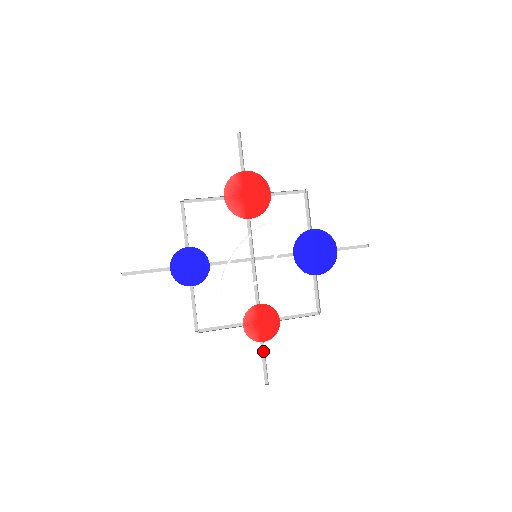
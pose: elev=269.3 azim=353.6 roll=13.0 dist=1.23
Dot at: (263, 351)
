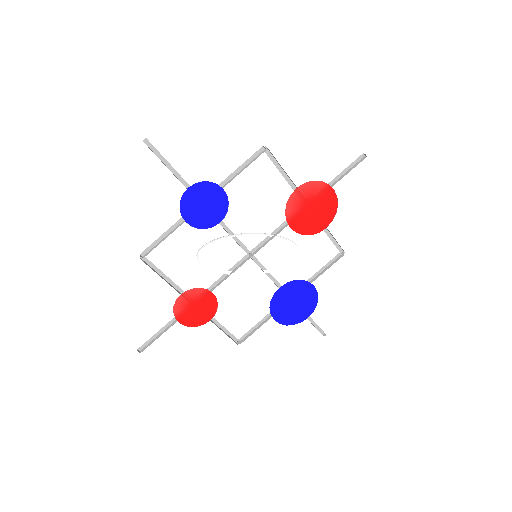
Dot at: (168, 325)
